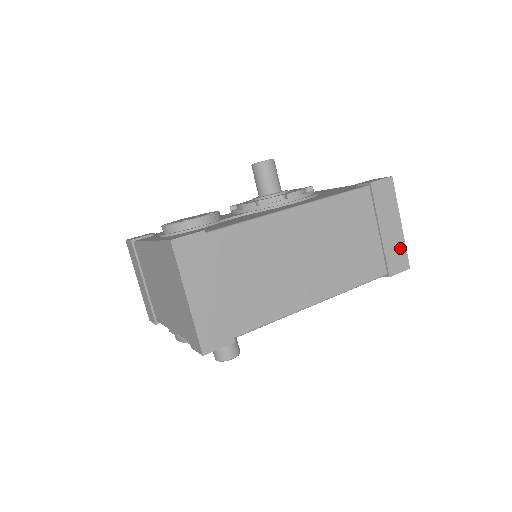
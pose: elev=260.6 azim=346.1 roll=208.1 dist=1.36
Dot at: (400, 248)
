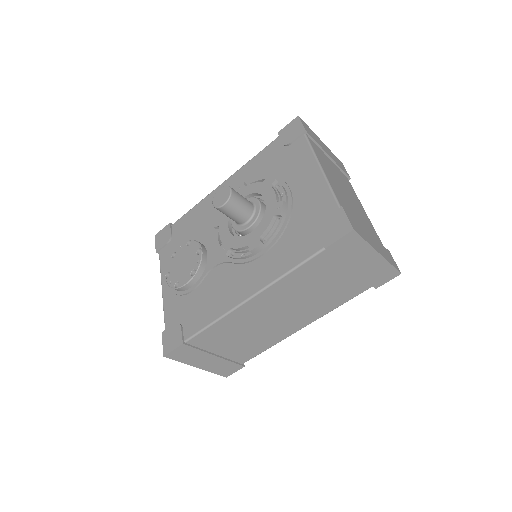
Dot at: (383, 268)
